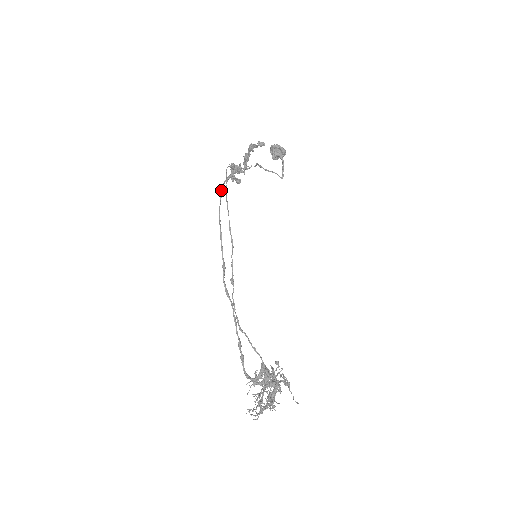
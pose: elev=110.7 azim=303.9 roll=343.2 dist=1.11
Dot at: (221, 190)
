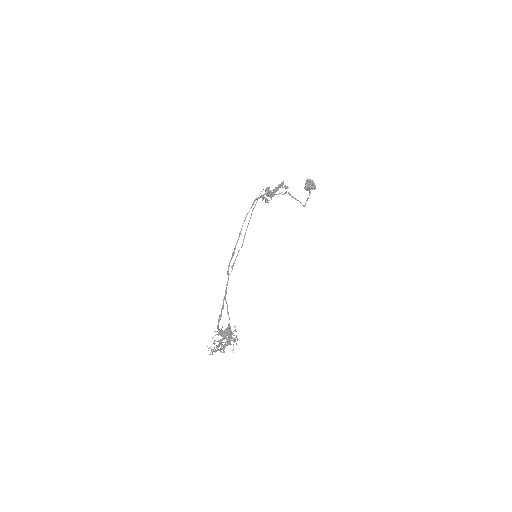
Dot at: (253, 202)
